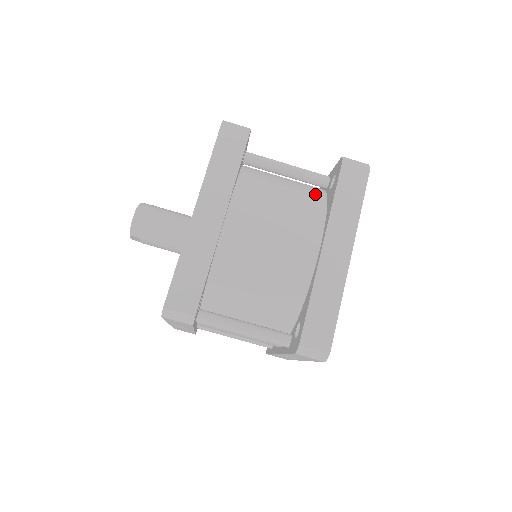
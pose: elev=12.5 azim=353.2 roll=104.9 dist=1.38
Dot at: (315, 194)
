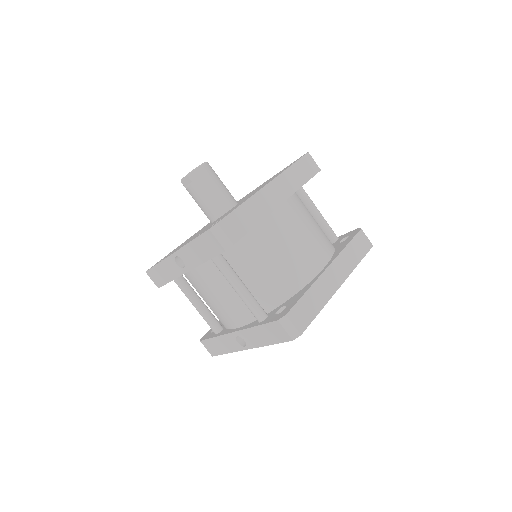
Dot at: occluded
